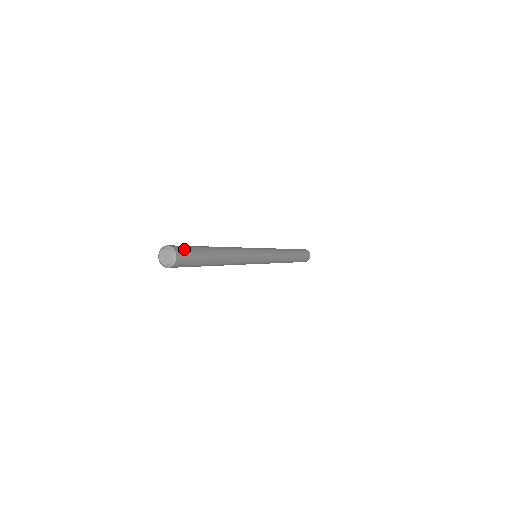
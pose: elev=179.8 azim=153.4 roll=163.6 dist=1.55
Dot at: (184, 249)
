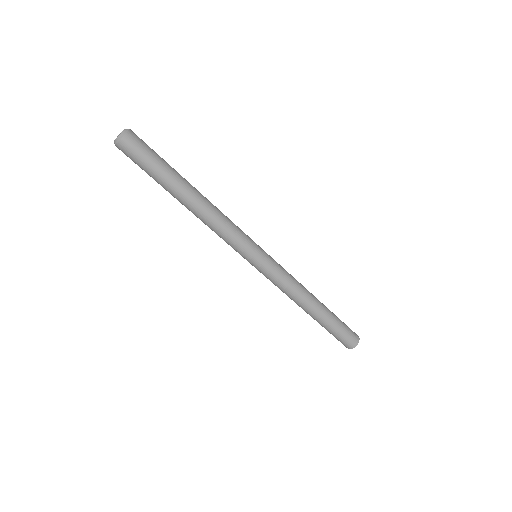
Dot at: (142, 141)
